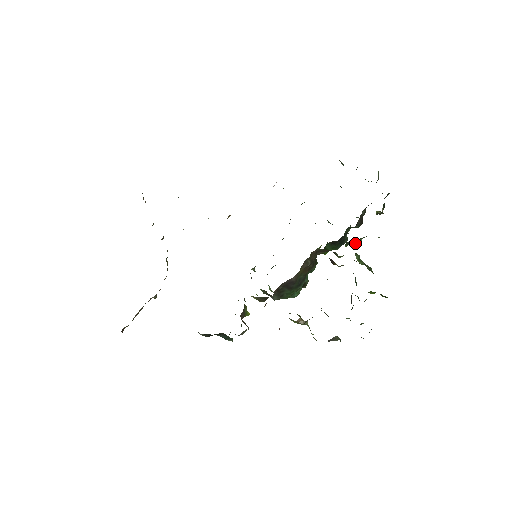
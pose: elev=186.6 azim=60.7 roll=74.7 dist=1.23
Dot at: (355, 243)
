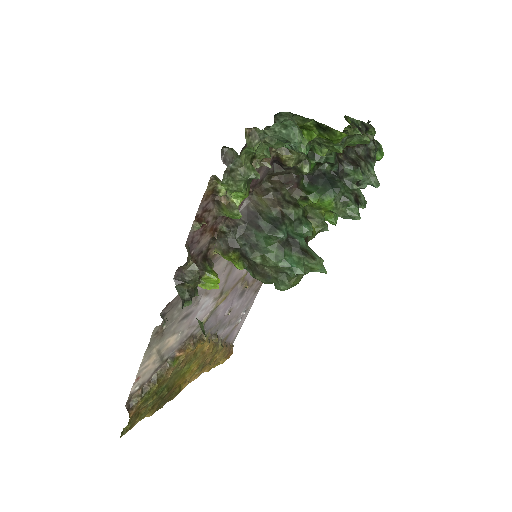
Dot at: (323, 156)
